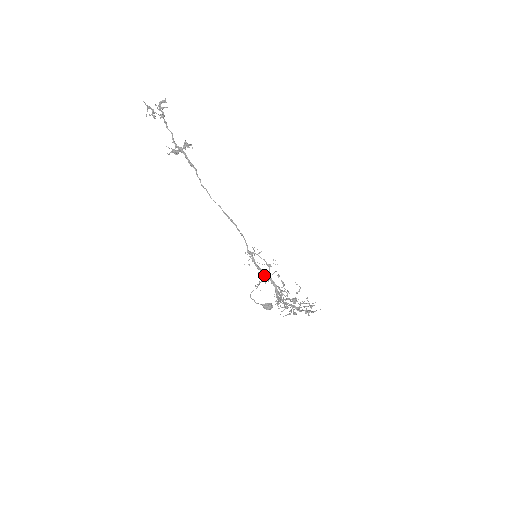
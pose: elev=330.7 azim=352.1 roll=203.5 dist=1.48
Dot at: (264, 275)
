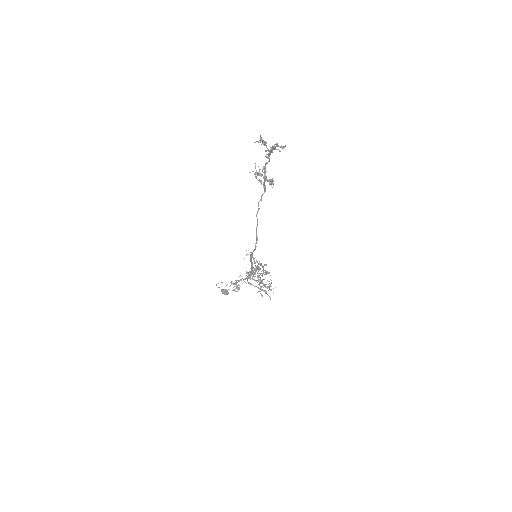
Dot at: (236, 286)
